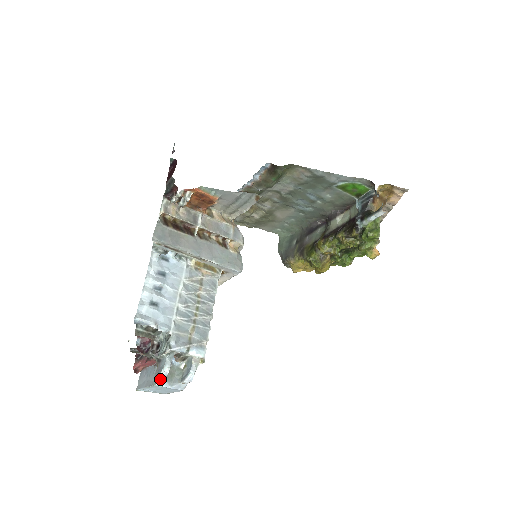
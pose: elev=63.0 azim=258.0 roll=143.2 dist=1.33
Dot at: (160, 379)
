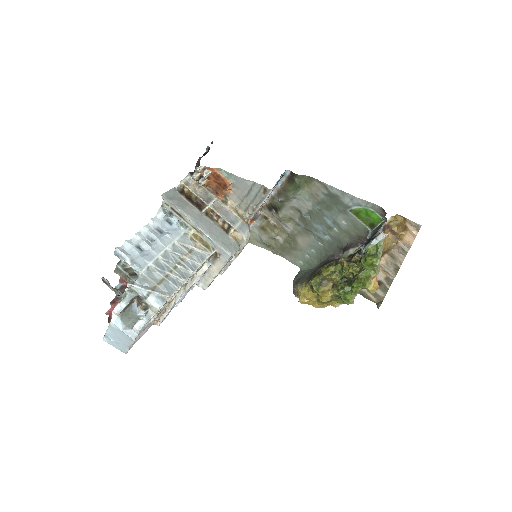
Dot at: (116, 317)
